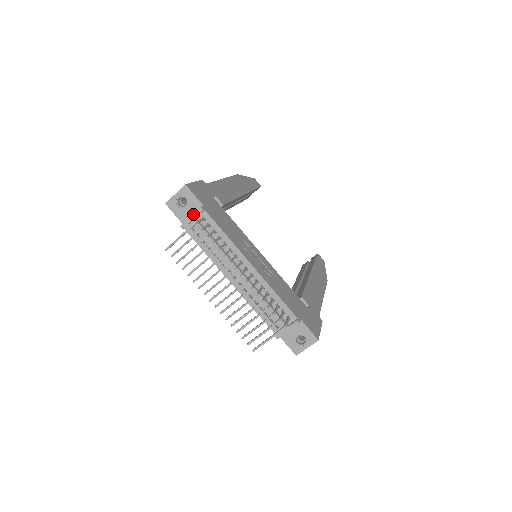
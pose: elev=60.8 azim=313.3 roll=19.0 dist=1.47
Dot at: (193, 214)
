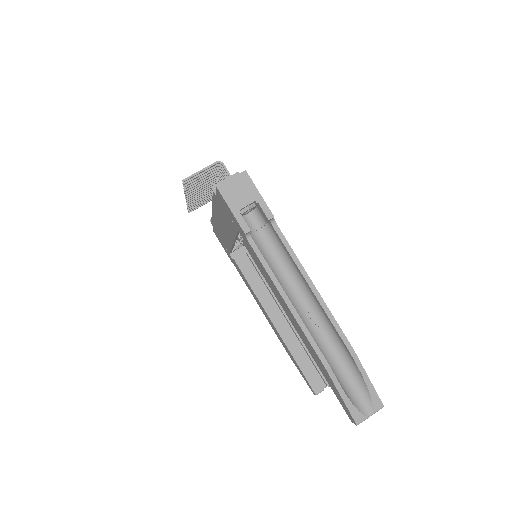
Dot at: occluded
